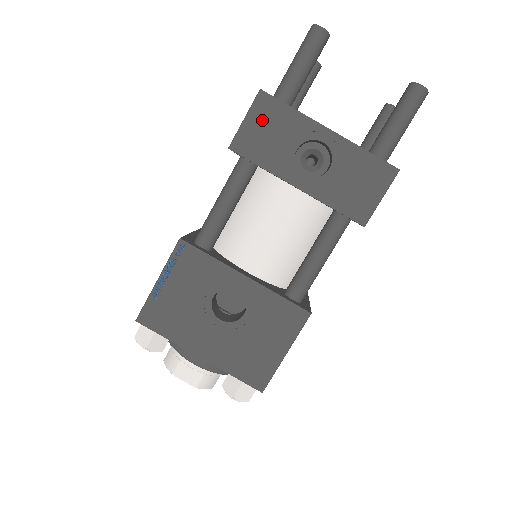
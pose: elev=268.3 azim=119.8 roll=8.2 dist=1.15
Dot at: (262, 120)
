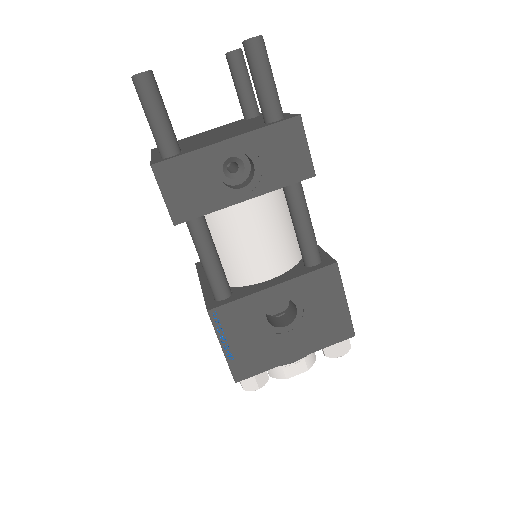
Dot at: (175, 184)
